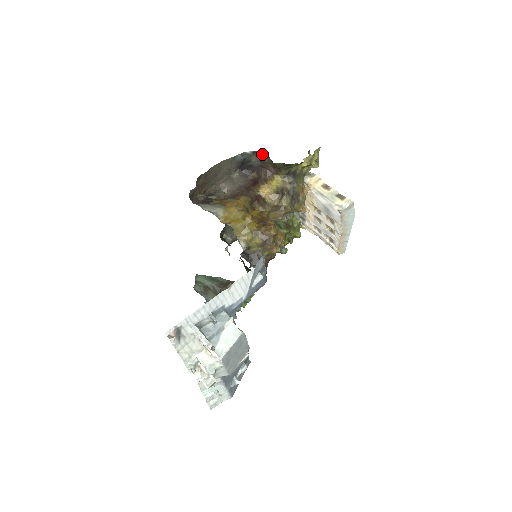
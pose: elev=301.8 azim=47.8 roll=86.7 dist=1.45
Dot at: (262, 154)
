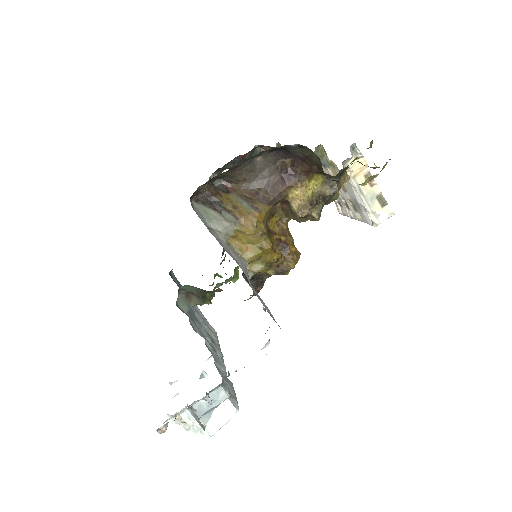
Dot at: (312, 152)
